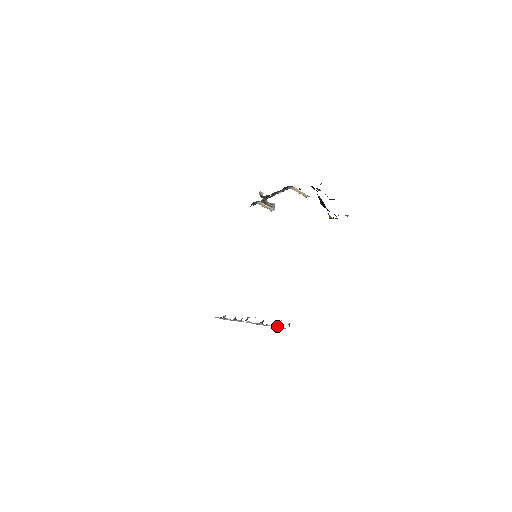
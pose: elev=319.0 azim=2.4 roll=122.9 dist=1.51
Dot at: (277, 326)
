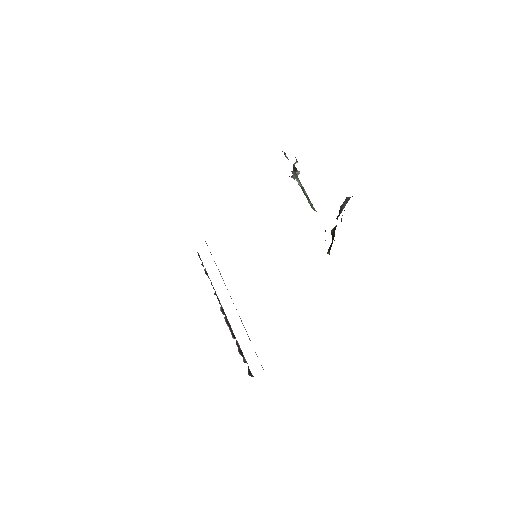
Dot at: occluded
